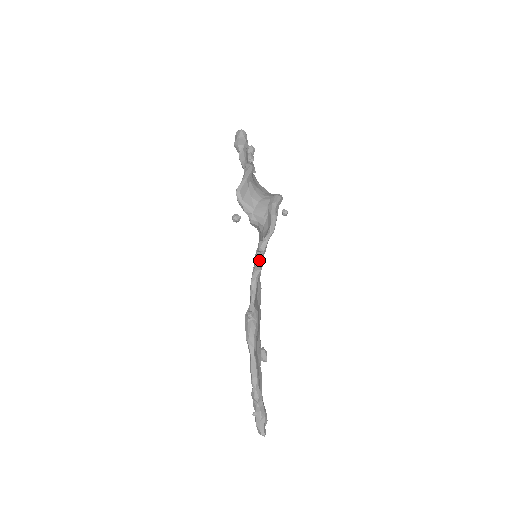
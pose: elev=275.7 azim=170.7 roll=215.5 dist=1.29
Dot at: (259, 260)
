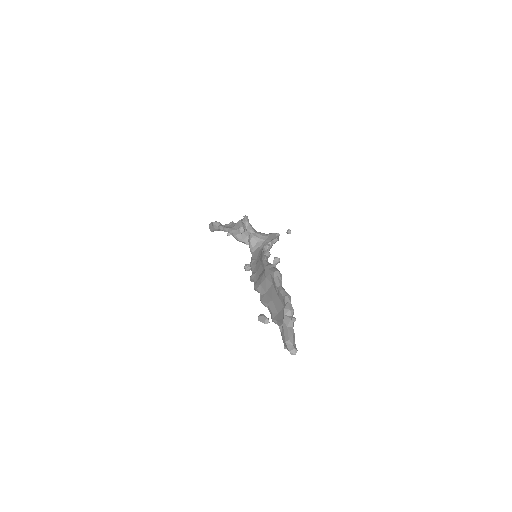
Dot at: occluded
